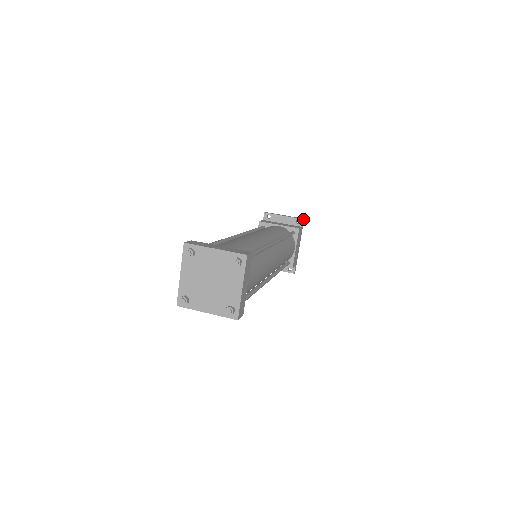
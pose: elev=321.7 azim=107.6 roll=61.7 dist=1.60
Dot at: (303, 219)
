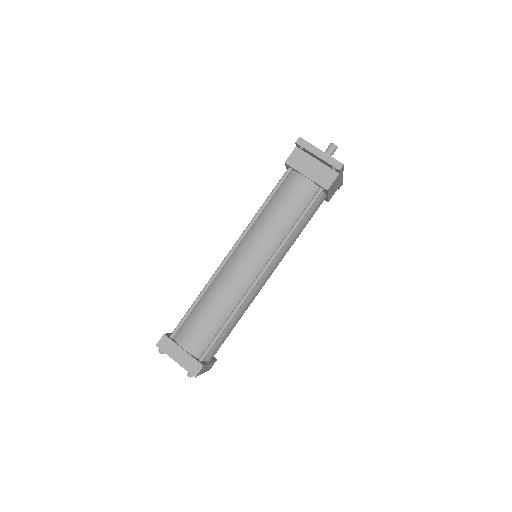
Dot at: (340, 169)
